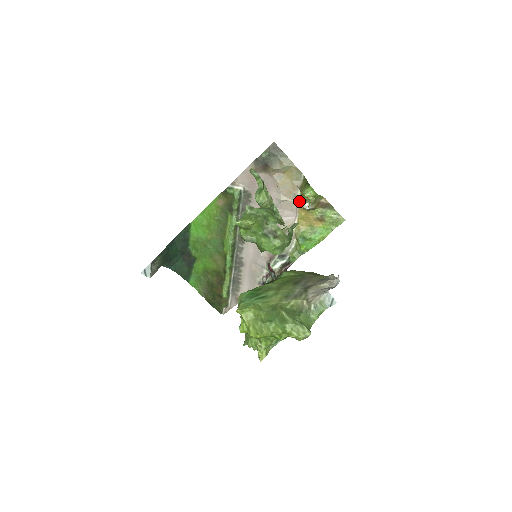
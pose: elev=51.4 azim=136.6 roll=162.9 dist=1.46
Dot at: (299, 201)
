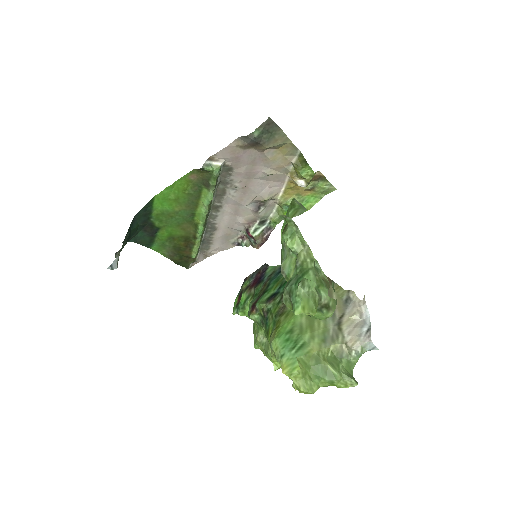
Dot at: (290, 175)
